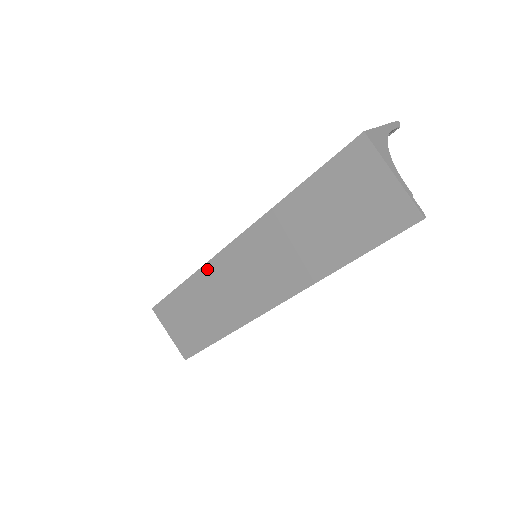
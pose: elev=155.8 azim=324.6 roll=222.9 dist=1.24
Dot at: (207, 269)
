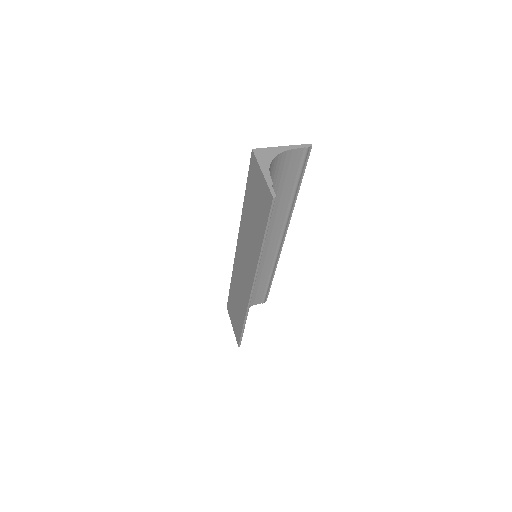
Dot at: (234, 268)
